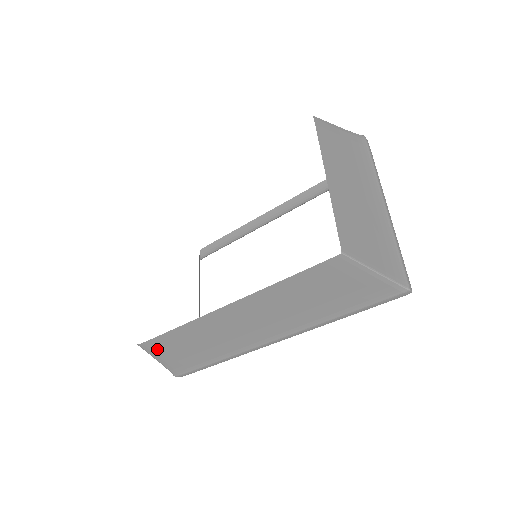
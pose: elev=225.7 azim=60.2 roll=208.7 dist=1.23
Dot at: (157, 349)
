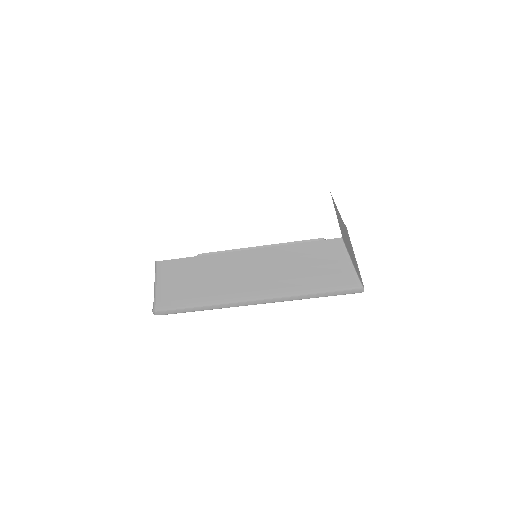
Dot at: (167, 272)
